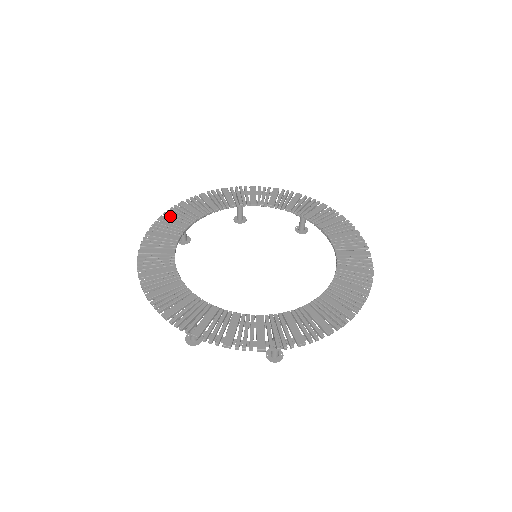
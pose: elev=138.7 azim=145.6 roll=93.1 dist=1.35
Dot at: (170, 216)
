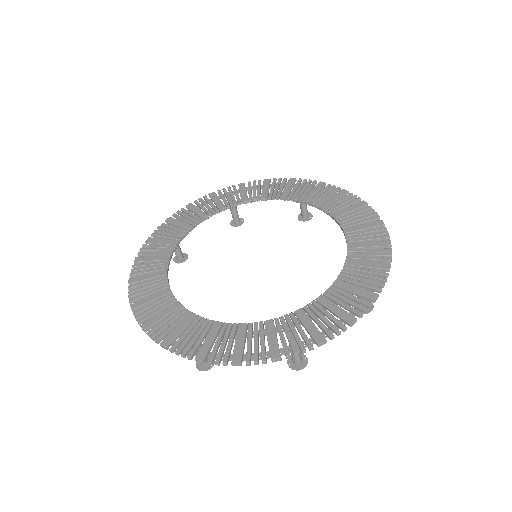
Dot at: (220, 194)
